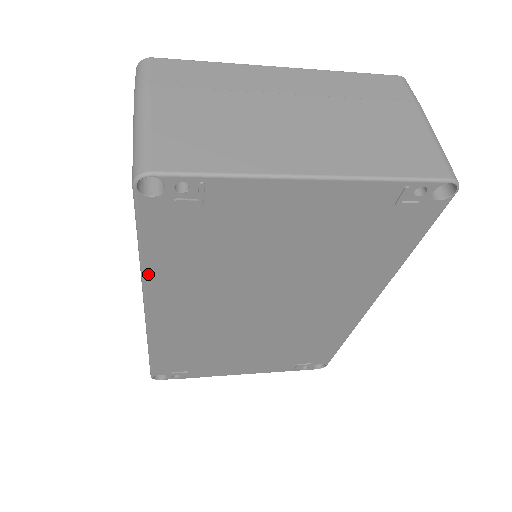
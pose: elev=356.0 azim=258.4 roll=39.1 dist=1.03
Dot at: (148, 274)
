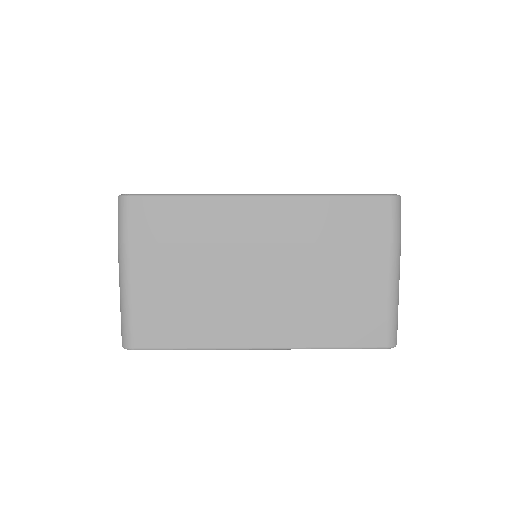
Dot at: occluded
